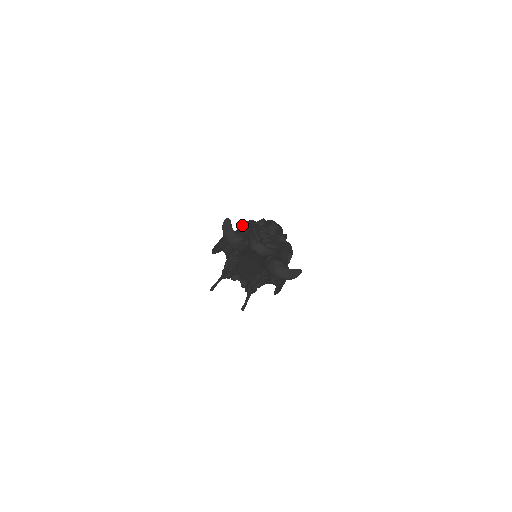
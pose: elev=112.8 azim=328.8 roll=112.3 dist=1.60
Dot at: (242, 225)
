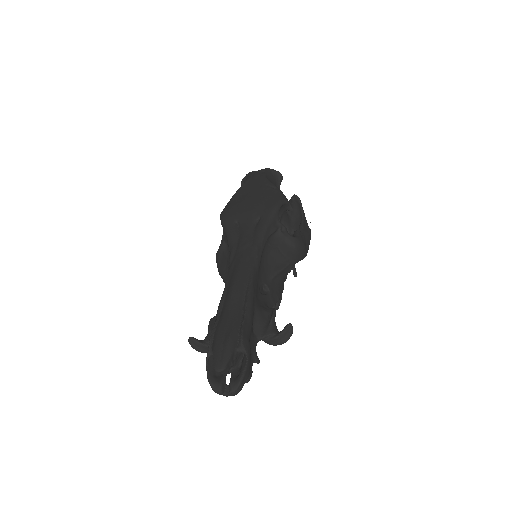
Dot at: occluded
